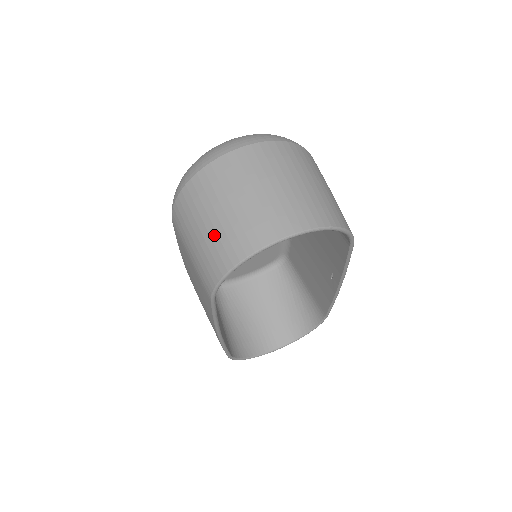
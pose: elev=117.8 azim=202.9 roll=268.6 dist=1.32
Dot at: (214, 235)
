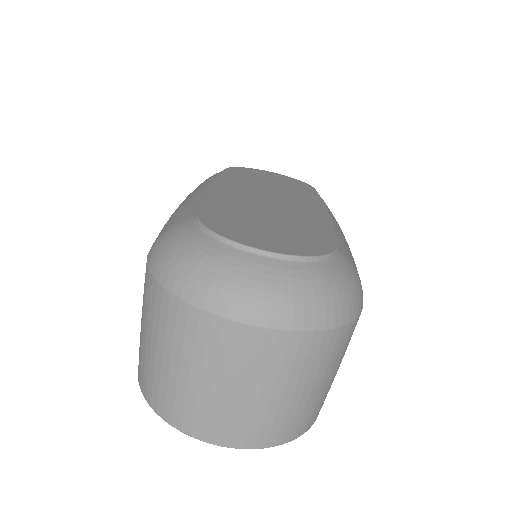
Dot at: (157, 371)
